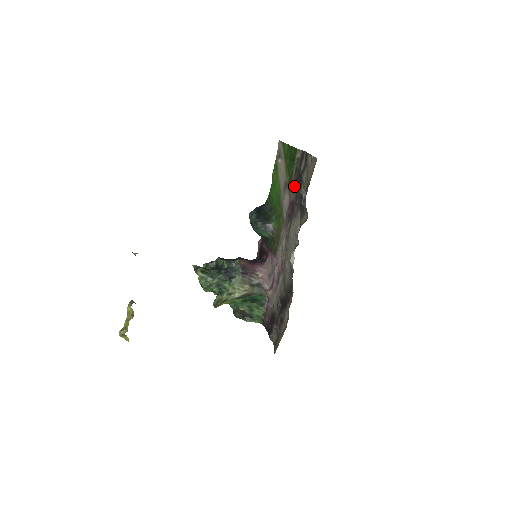
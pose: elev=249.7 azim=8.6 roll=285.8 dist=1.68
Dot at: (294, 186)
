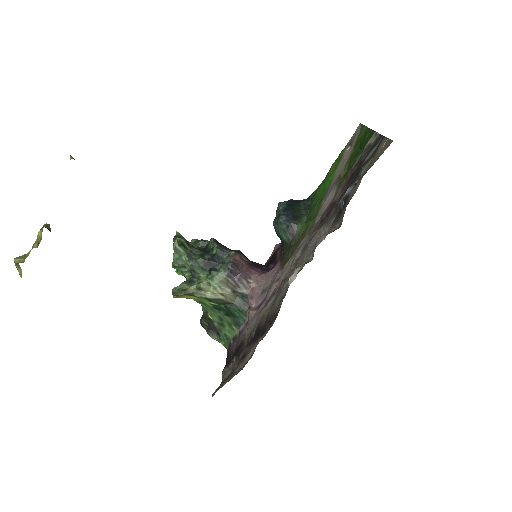
Dot at: (346, 182)
